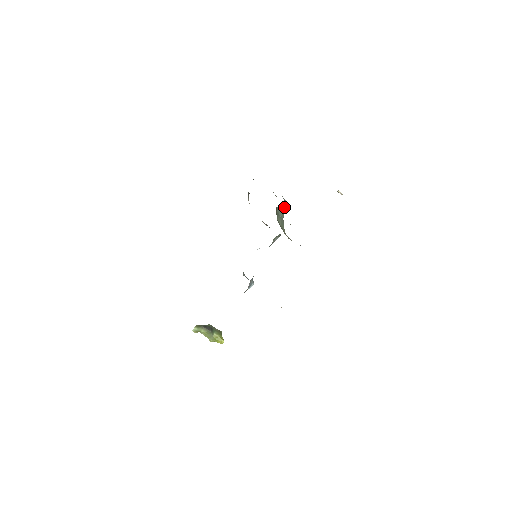
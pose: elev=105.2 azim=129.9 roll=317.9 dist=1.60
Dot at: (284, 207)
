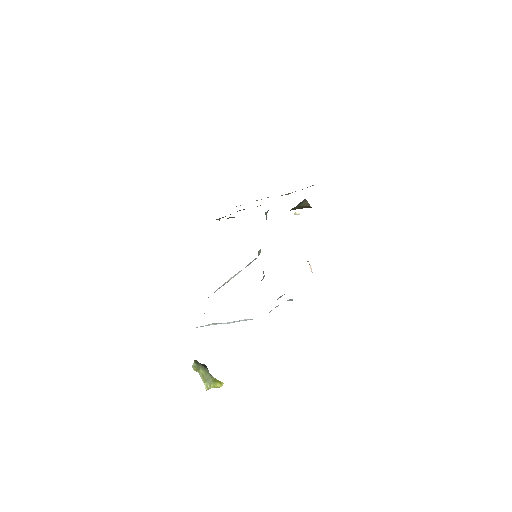
Dot at: occluded
